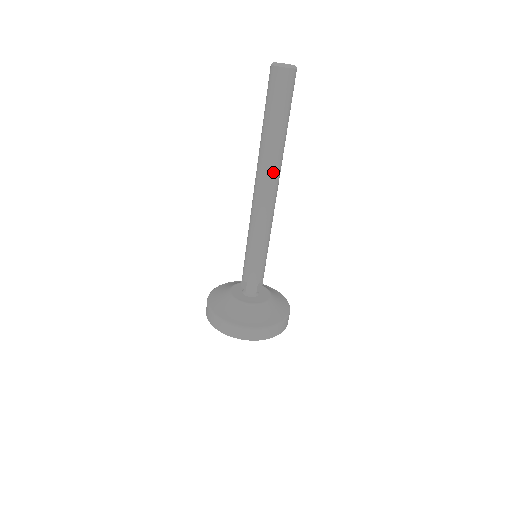
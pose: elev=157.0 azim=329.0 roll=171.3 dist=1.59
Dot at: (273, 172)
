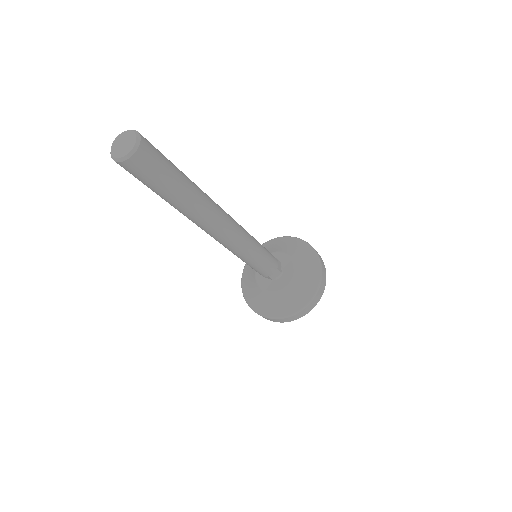
Dot at: (213, 217)
